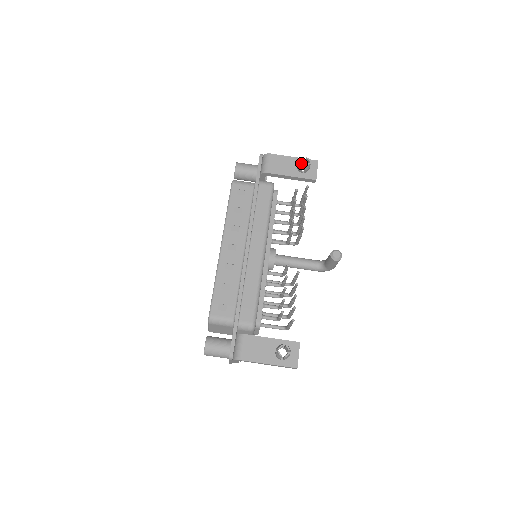
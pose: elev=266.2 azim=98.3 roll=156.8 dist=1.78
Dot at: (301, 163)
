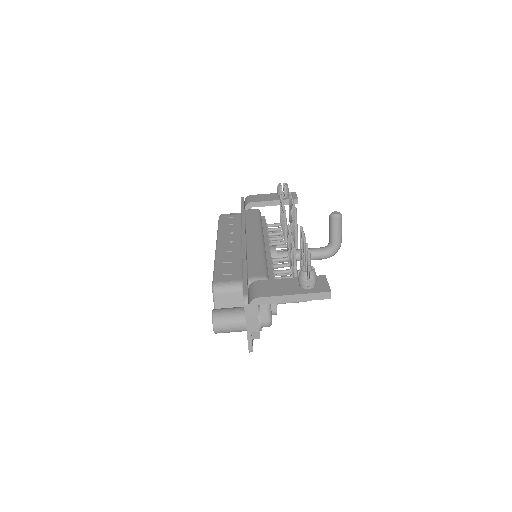
Dot at: (279, 185)
